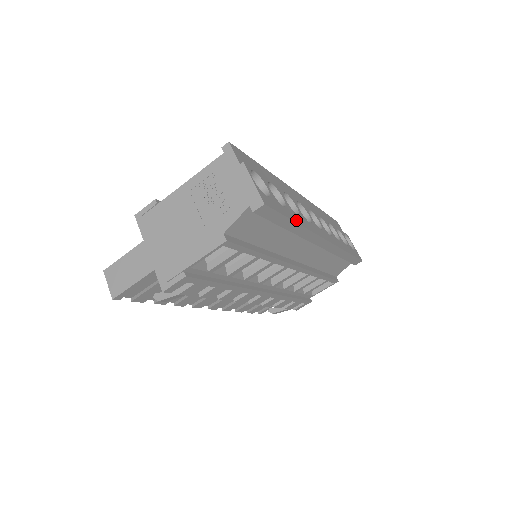
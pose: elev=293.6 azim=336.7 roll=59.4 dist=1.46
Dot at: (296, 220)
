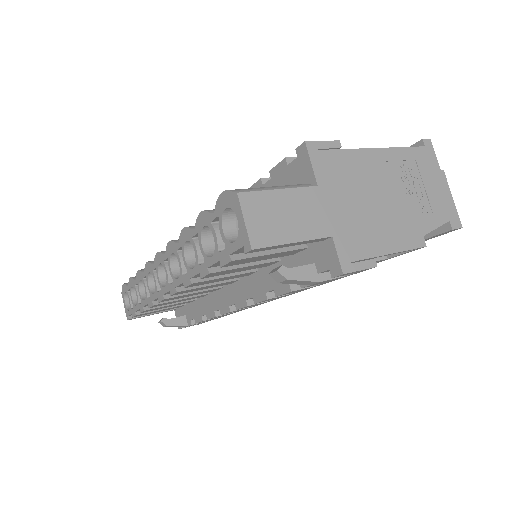
Dot at: occluded
